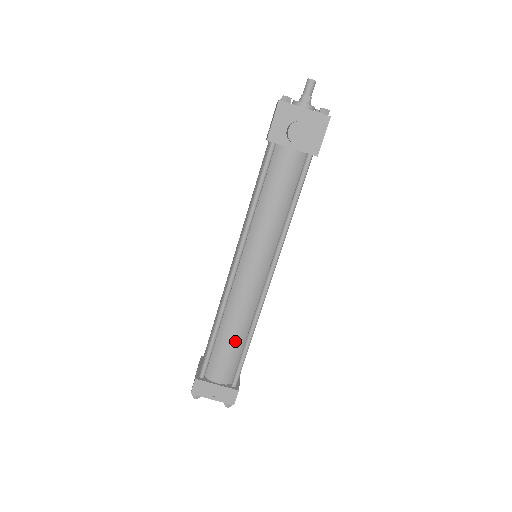
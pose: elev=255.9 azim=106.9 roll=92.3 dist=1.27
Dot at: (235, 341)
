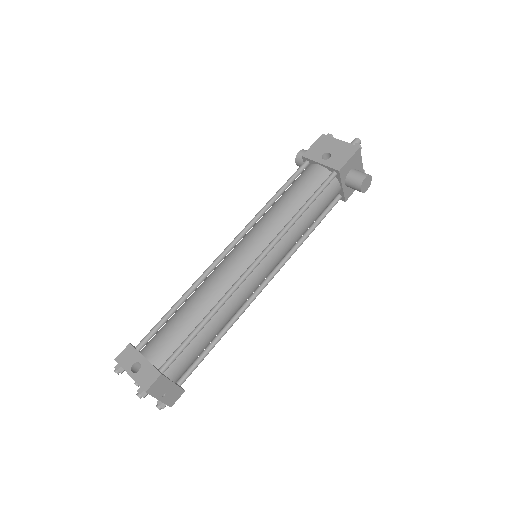
Dot at: (213, 337)
